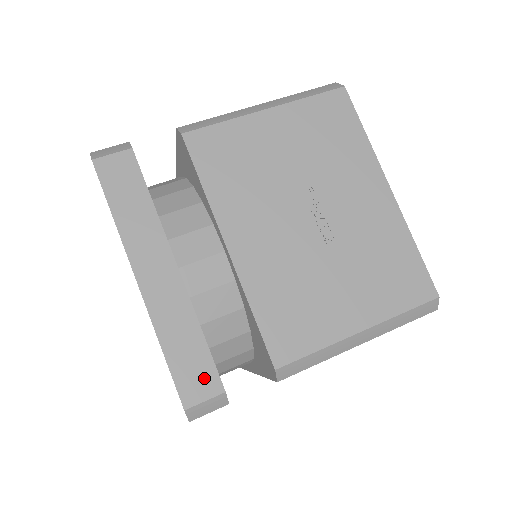
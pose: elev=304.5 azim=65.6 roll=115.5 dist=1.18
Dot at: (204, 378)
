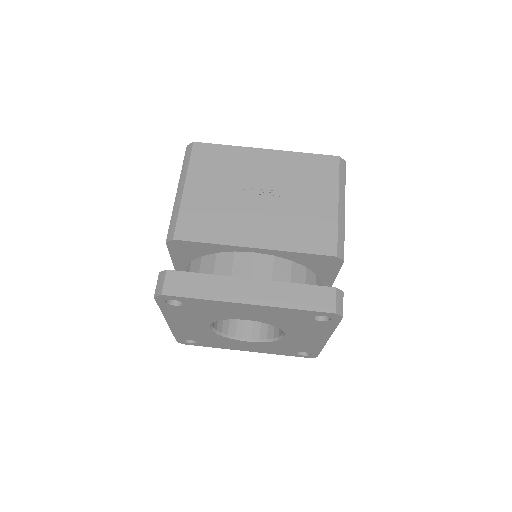
Dot at: (323, 295)
